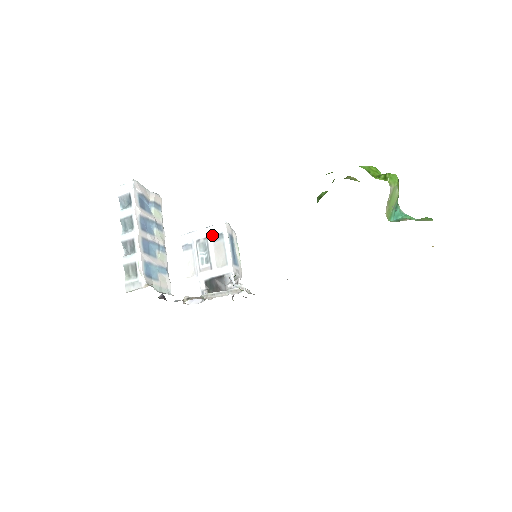
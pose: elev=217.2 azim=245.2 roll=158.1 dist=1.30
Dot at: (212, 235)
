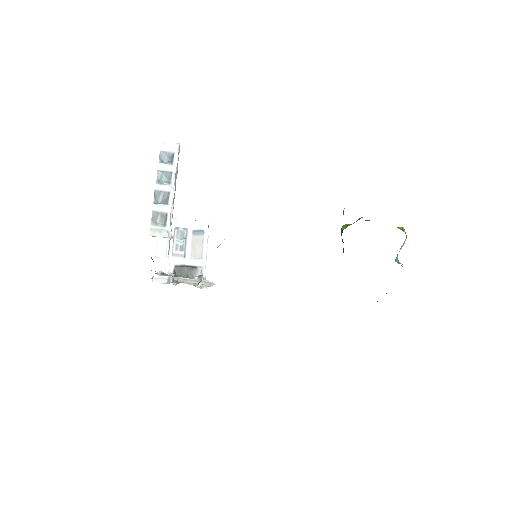
Dot at: (193, 228)
